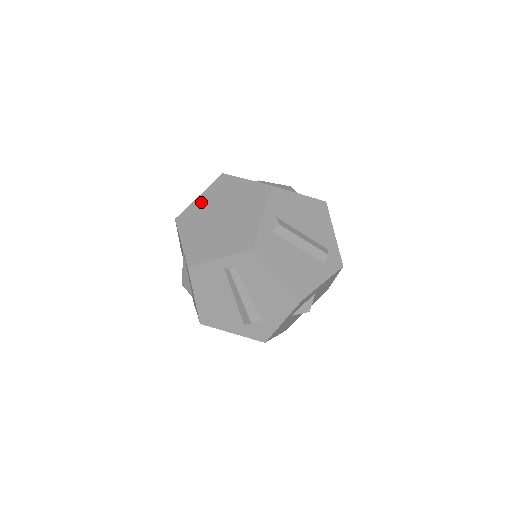
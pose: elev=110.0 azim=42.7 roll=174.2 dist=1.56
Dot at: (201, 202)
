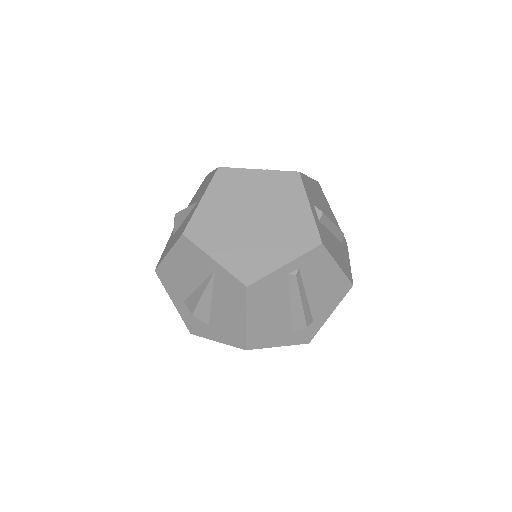
Dot at: (210, 206)
